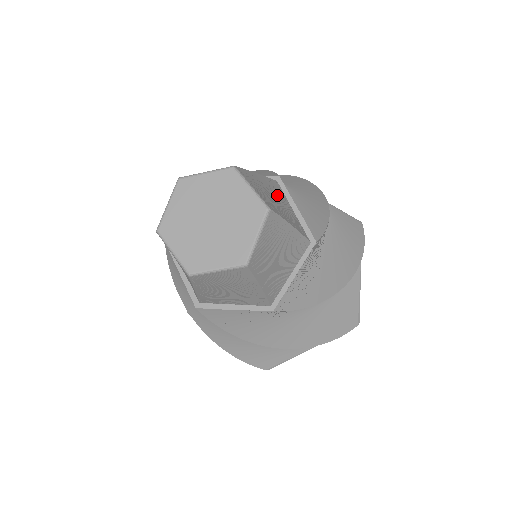
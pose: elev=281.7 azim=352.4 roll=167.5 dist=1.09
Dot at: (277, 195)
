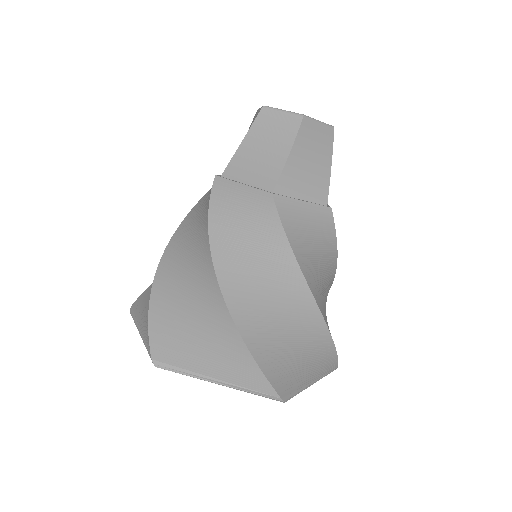
Dot at: occluded
